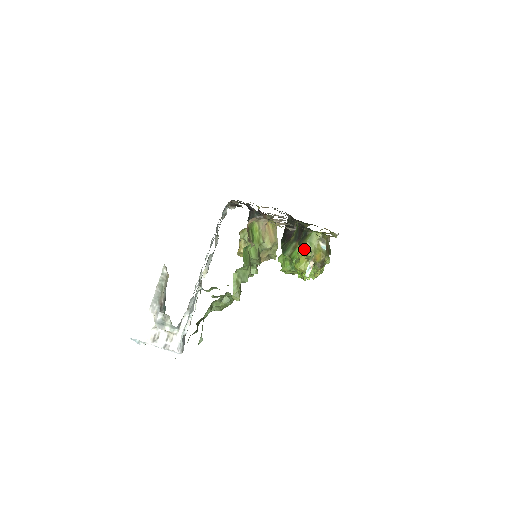
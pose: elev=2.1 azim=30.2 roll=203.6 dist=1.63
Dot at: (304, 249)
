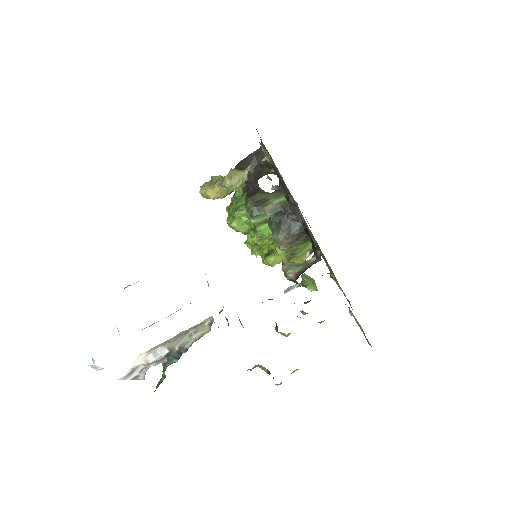
Dot at: (292, 253)
